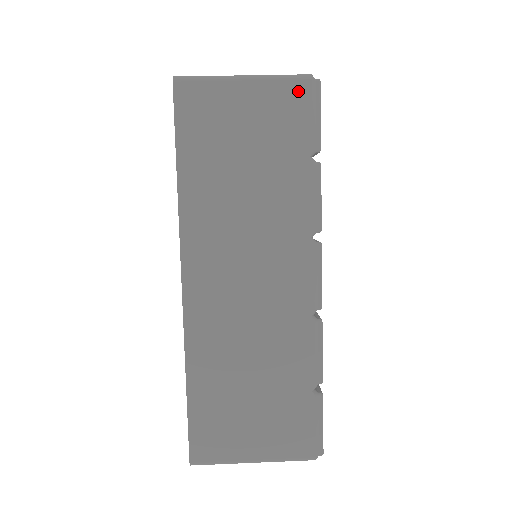
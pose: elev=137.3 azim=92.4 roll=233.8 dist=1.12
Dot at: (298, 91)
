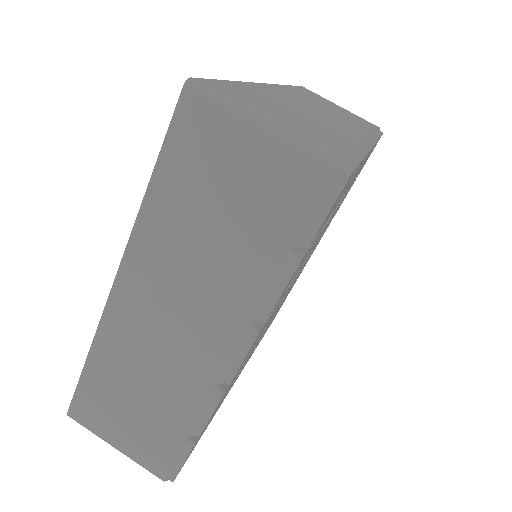
Dot at: (315, 175)
